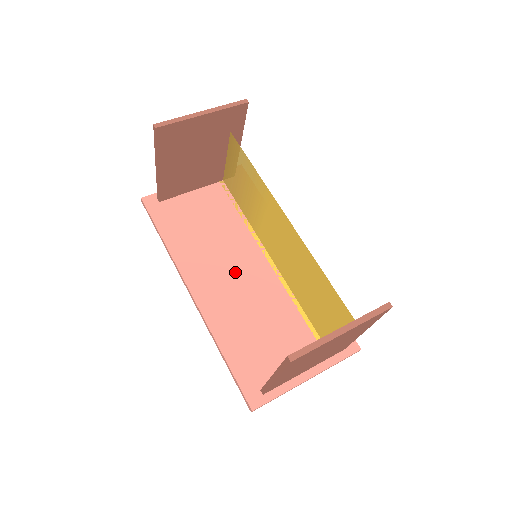
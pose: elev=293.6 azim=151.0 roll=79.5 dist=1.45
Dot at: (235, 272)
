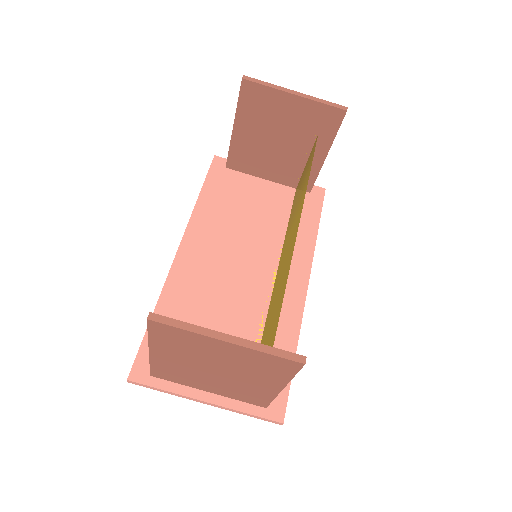
Dot at: (232, 262)
